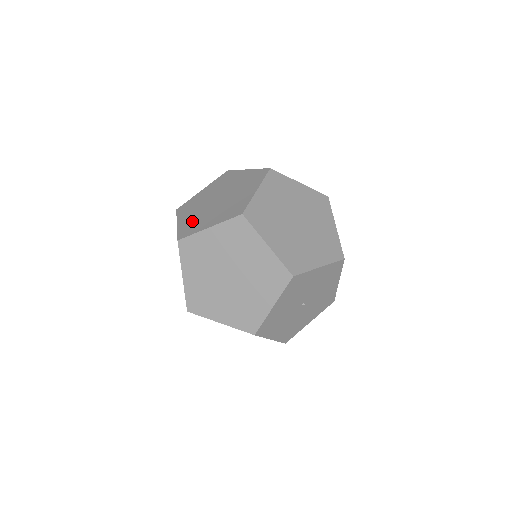
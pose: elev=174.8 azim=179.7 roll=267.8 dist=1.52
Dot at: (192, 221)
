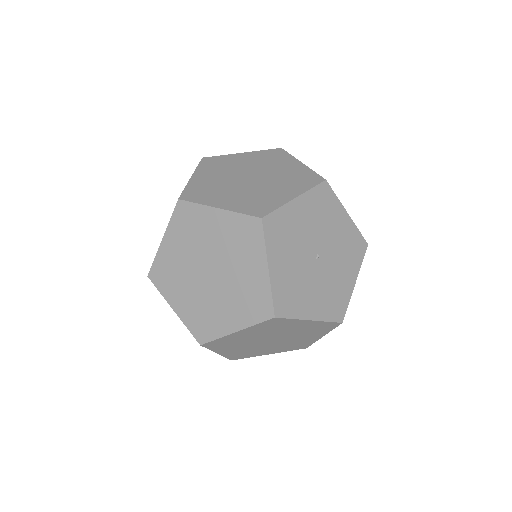
Dot at: occluded
